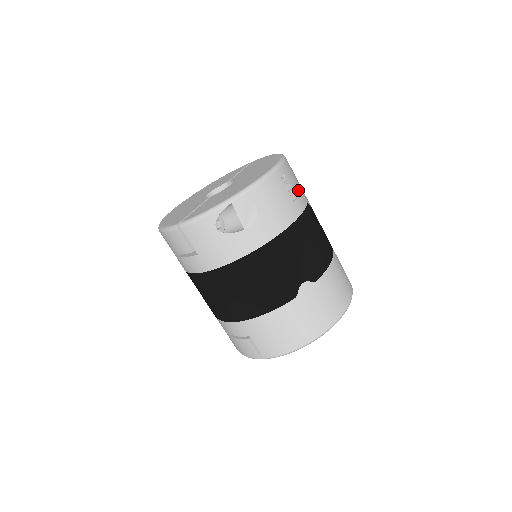
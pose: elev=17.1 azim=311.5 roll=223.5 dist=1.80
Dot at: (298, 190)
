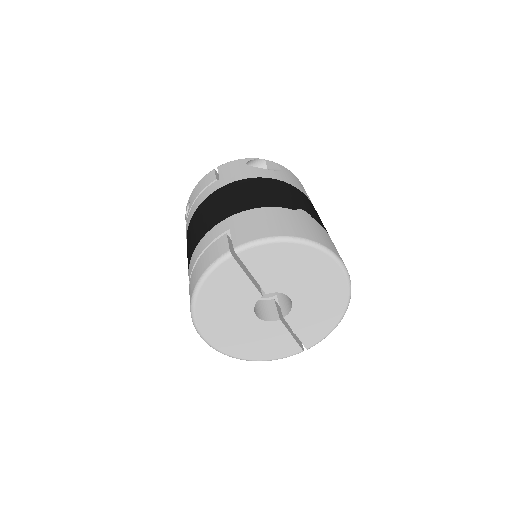
Dot at: occluded
